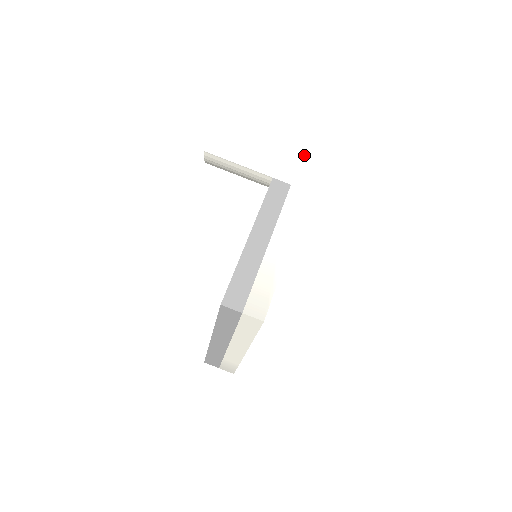
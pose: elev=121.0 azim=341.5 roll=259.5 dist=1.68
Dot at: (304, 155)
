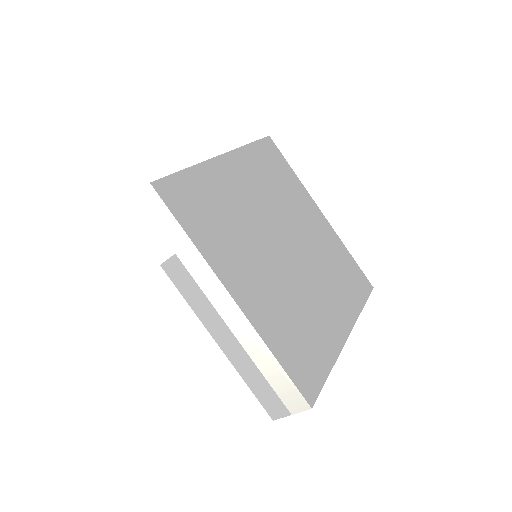
Dot at: (141, 203)
